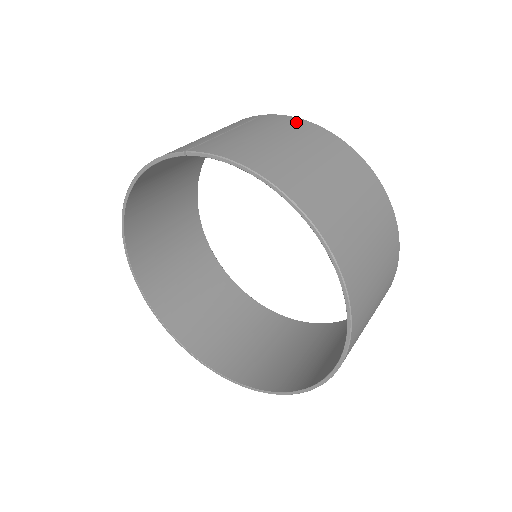
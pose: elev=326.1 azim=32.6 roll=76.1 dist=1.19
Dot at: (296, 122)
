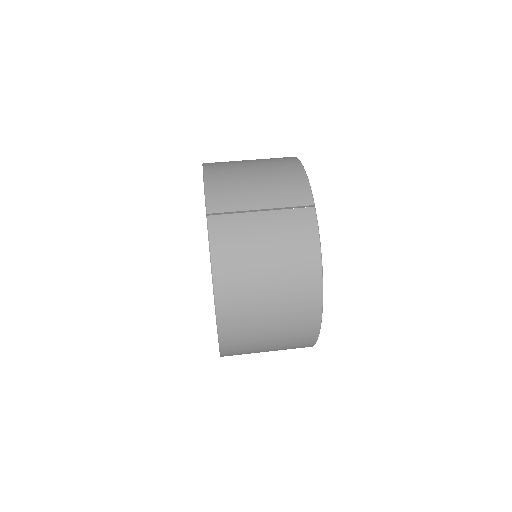
Dot at: (309, 244)
